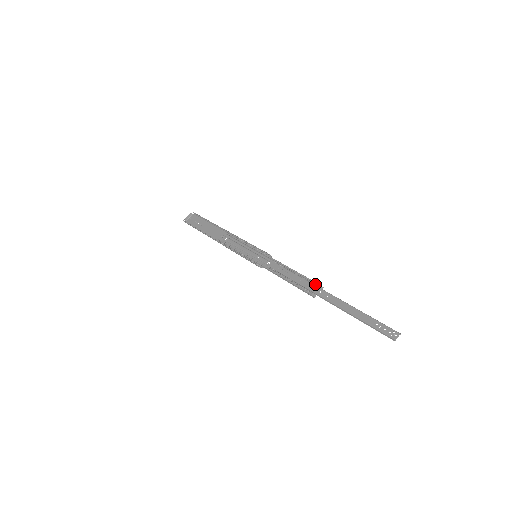
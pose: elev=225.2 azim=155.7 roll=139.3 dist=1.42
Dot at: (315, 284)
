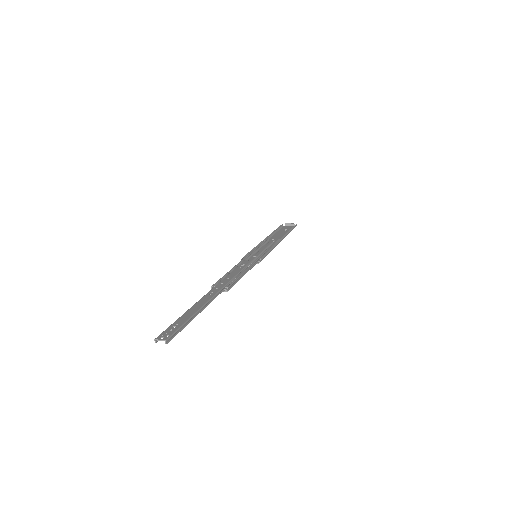
Dot at: (228, 284)
